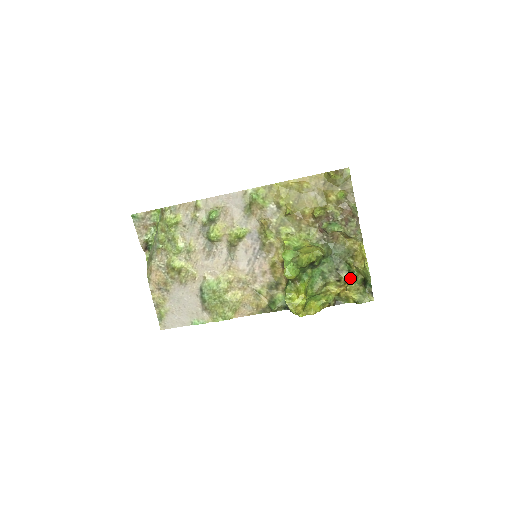
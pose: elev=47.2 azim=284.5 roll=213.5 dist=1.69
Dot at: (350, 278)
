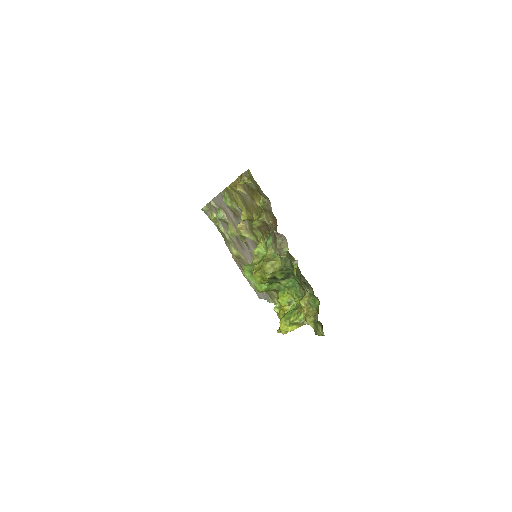
Dot at: occluded
